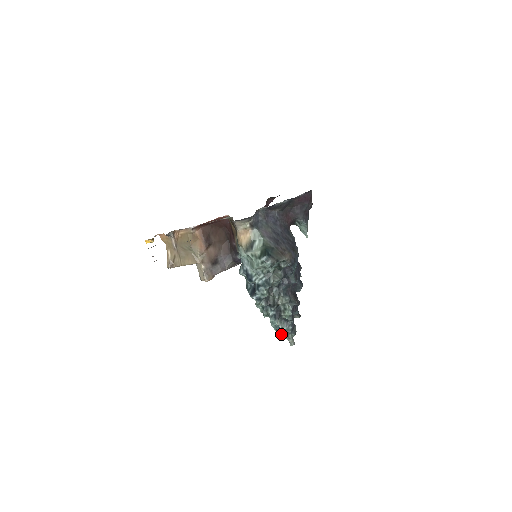
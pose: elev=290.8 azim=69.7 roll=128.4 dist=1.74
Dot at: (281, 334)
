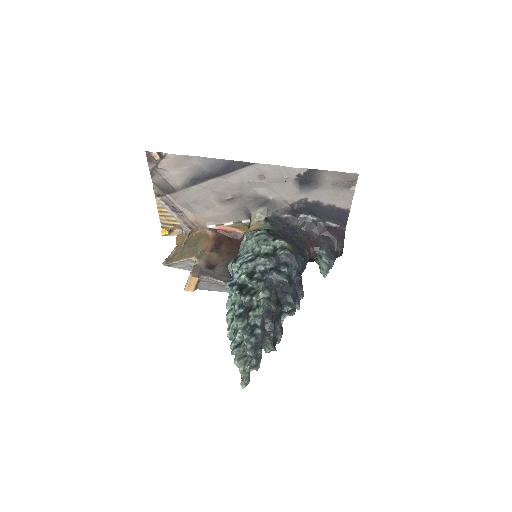
Dot at: (236, 354)
